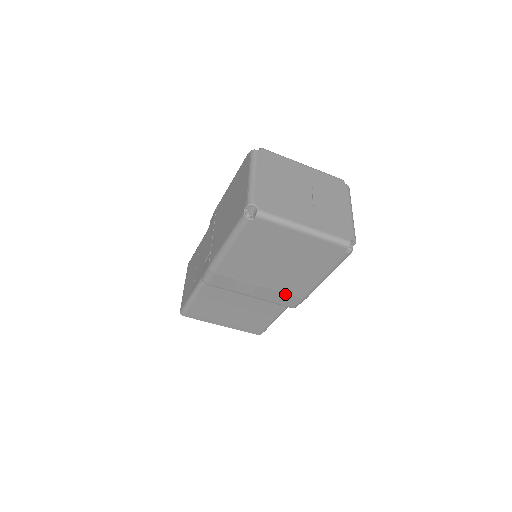
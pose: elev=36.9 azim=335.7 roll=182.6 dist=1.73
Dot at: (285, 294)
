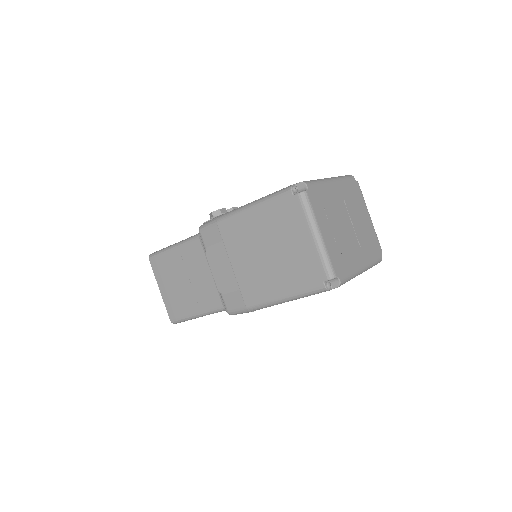
Dot at: occluded
